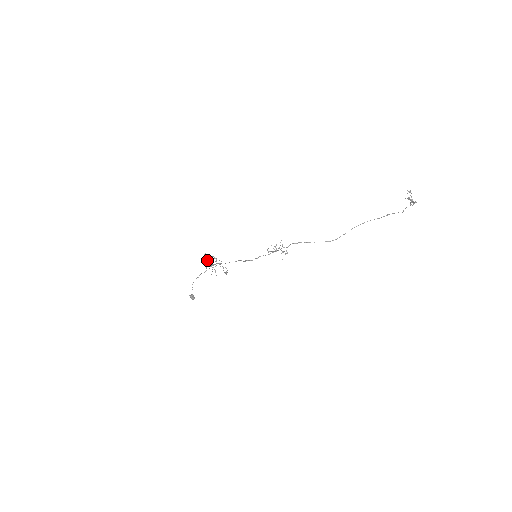
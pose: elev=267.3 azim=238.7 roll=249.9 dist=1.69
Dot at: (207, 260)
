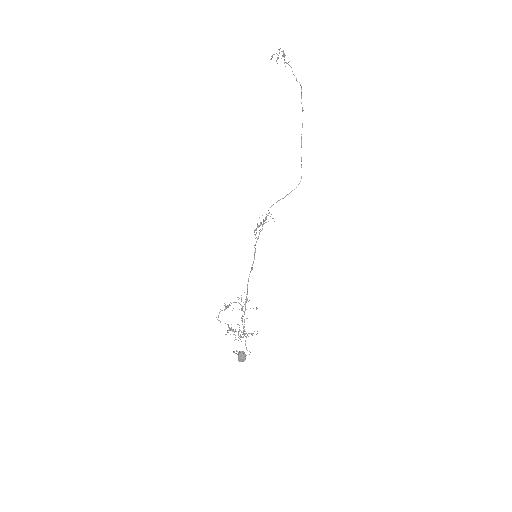
Dot at: (230, 328)
